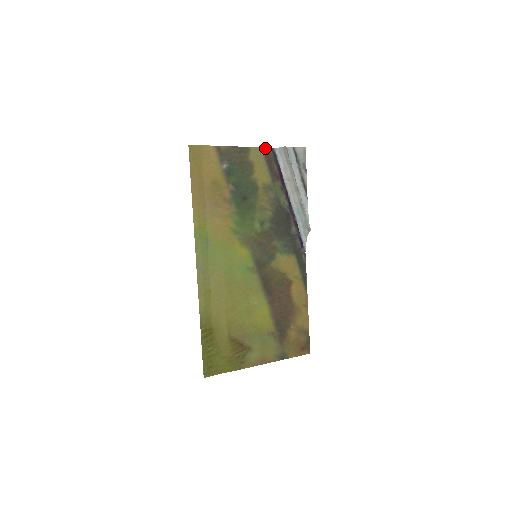
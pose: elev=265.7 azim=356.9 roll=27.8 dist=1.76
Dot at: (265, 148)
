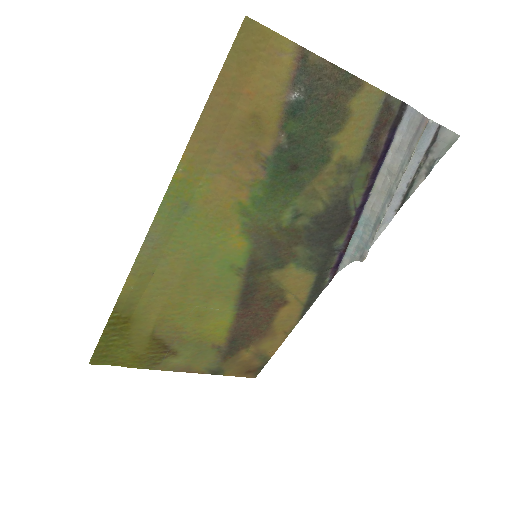
Dot at: (392, 97)
